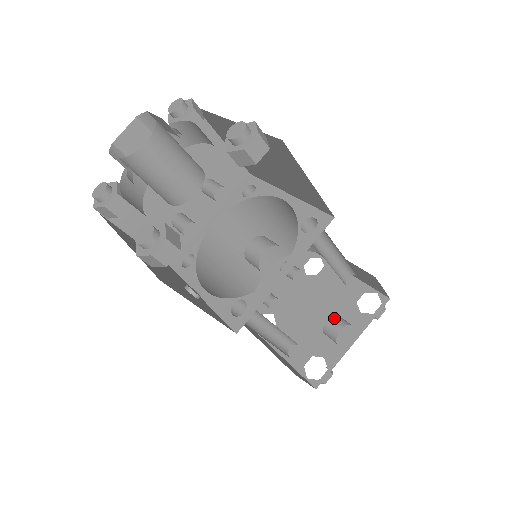
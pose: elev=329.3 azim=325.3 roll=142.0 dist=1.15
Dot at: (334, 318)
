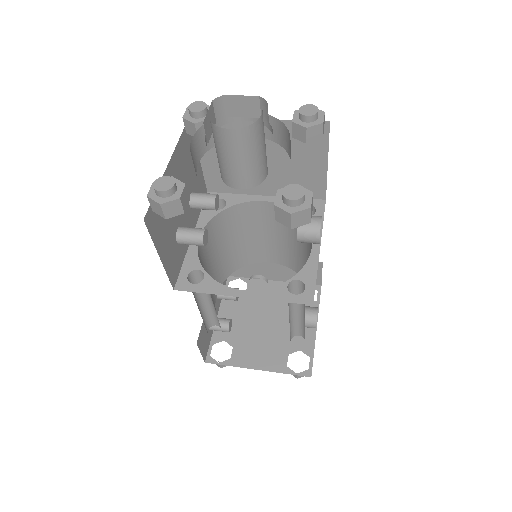
Dot at: occluded
